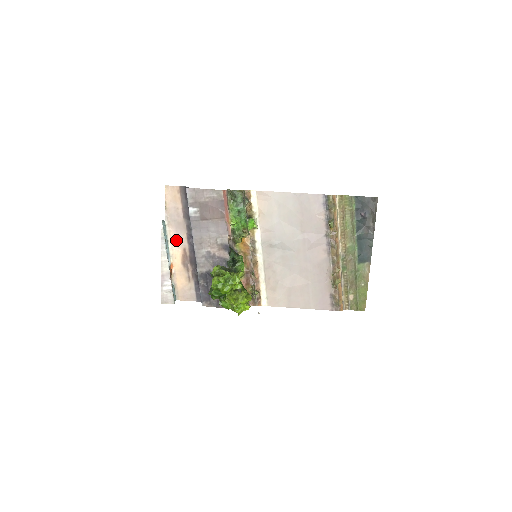
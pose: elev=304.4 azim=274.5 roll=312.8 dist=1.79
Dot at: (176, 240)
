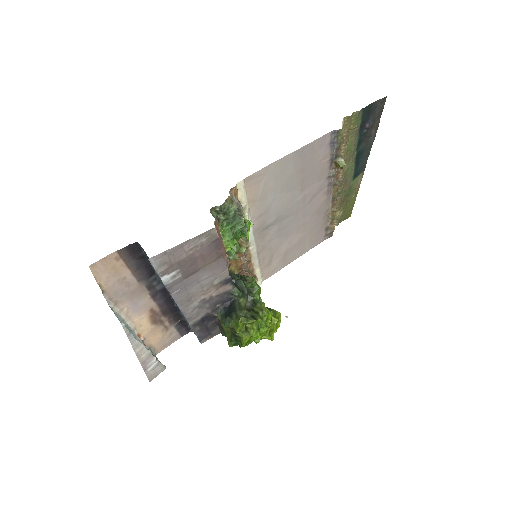
Dot at: (135, 310)
